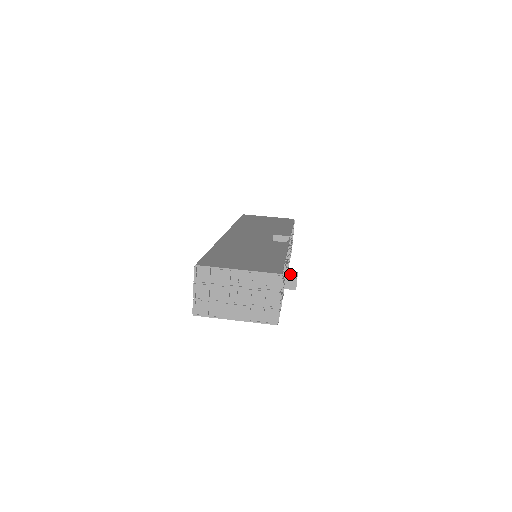
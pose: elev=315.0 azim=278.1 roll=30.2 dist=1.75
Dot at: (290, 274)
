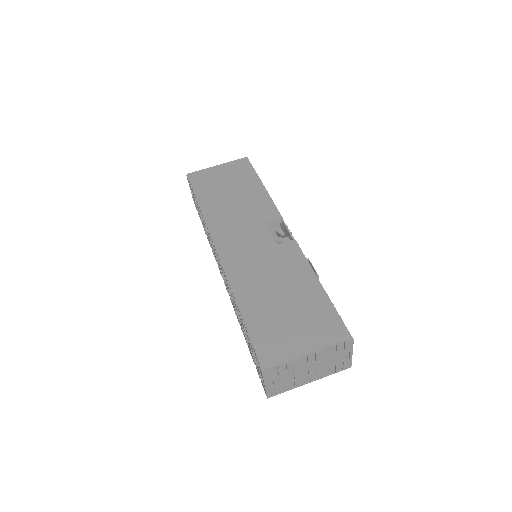
Dot at: occluded
